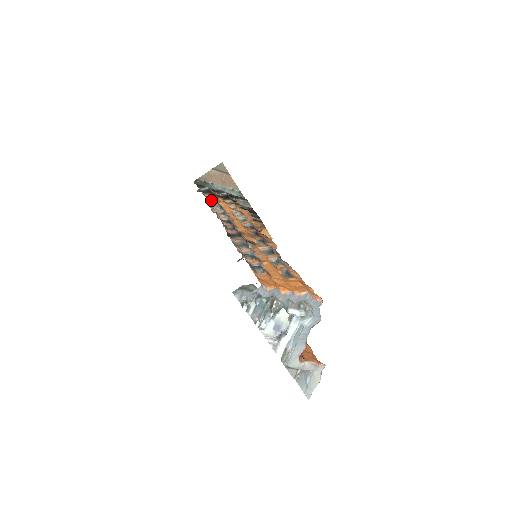
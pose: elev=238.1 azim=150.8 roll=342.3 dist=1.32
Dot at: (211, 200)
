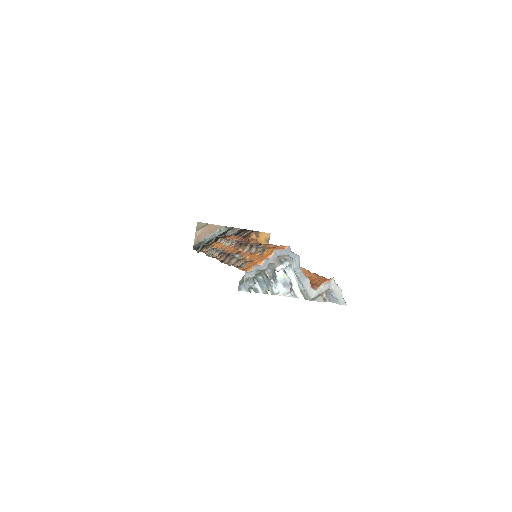
Dot at: occluded
